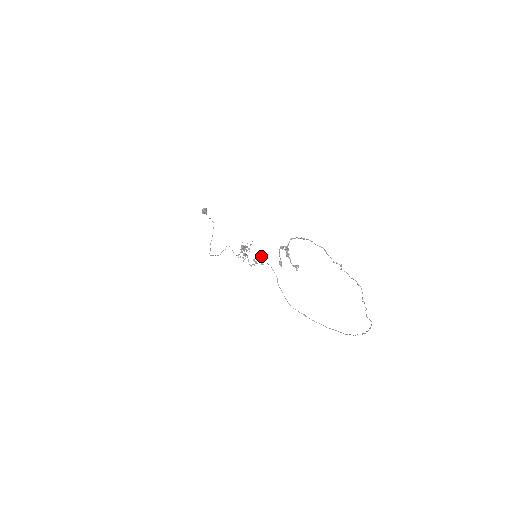
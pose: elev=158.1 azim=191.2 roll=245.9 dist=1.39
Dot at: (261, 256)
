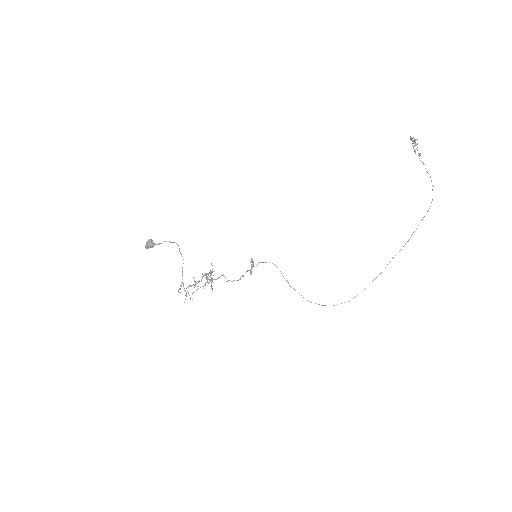
Dot at: occluded
